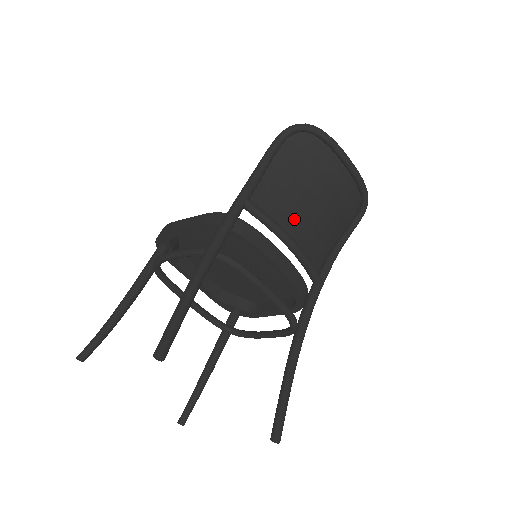
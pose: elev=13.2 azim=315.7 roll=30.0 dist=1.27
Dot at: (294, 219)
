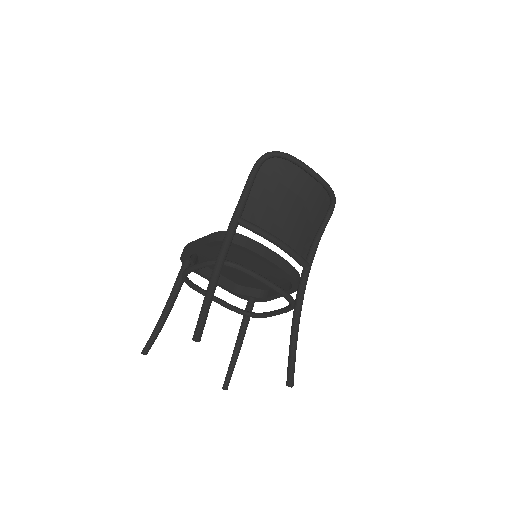
Dot at: (278, 224)
